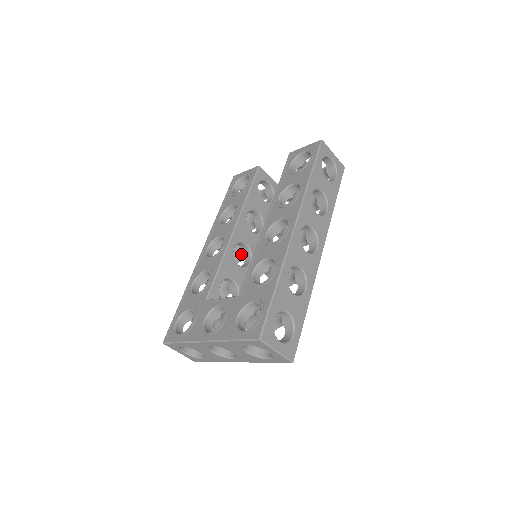
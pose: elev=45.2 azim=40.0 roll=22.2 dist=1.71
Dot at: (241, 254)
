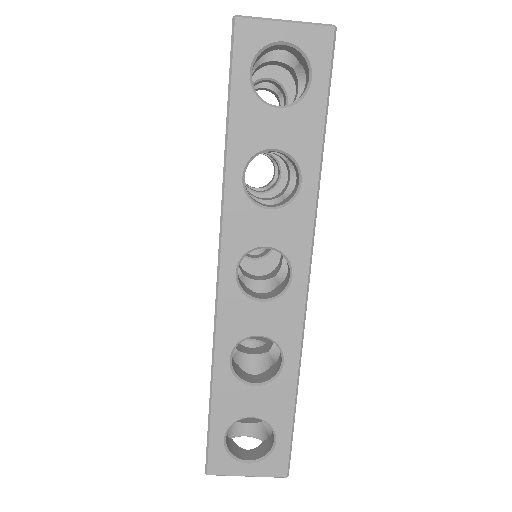
Dot at: occluded
